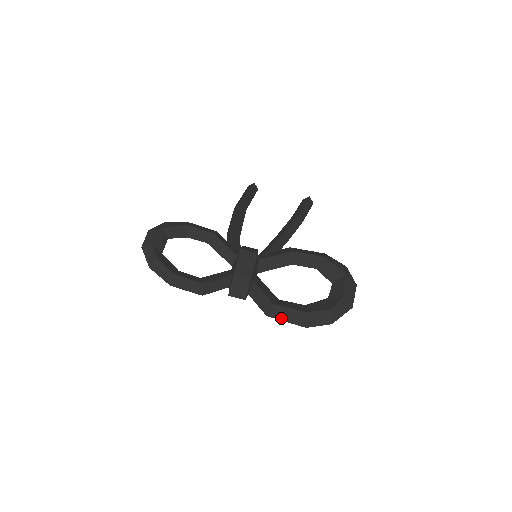
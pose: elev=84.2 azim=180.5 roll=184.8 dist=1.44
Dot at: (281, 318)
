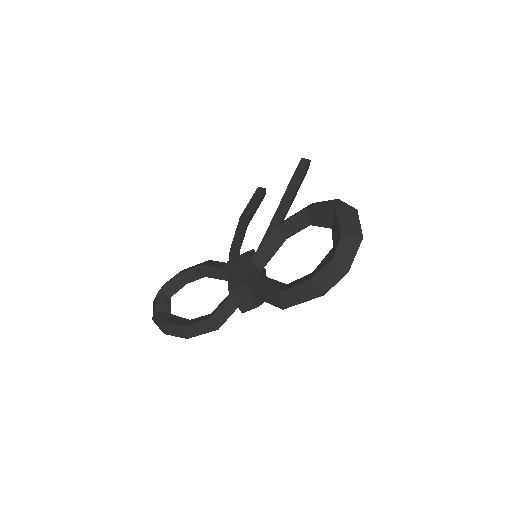
Dot at: (295, 302)
